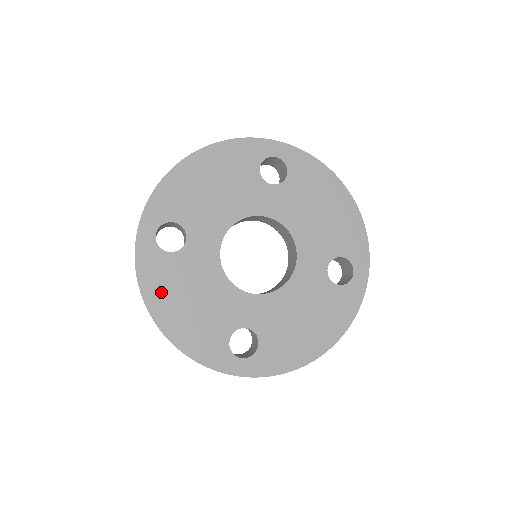
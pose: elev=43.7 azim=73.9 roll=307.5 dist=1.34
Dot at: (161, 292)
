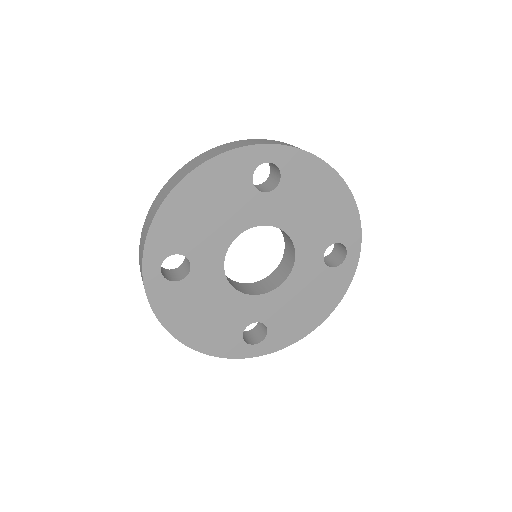
Dot at: (177, 315)
